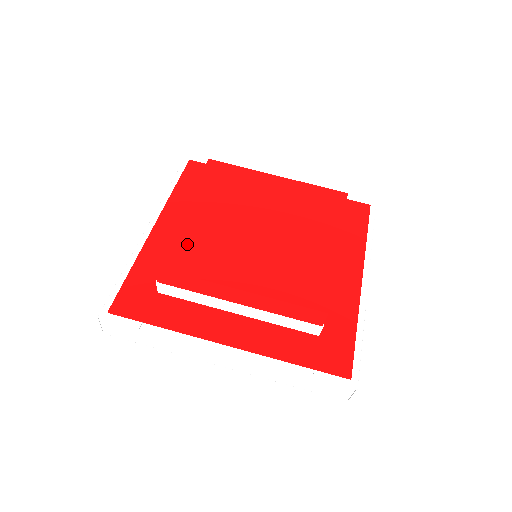
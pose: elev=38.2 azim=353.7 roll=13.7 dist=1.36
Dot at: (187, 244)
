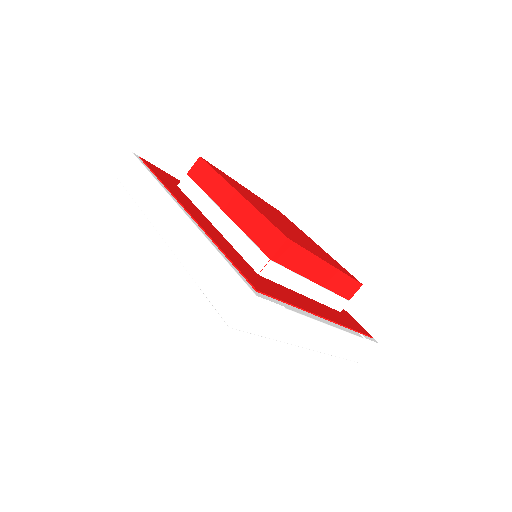
Dot at: (276, 224)
